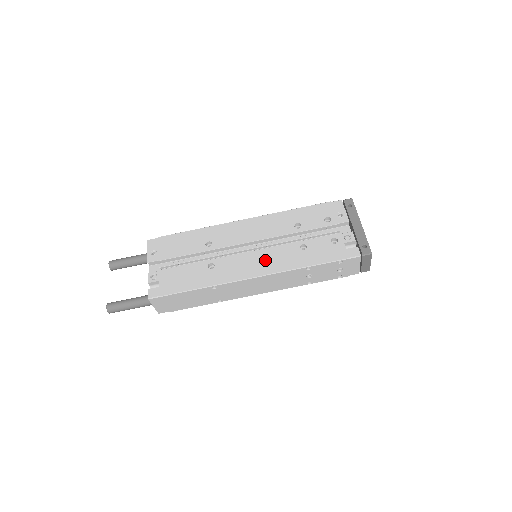
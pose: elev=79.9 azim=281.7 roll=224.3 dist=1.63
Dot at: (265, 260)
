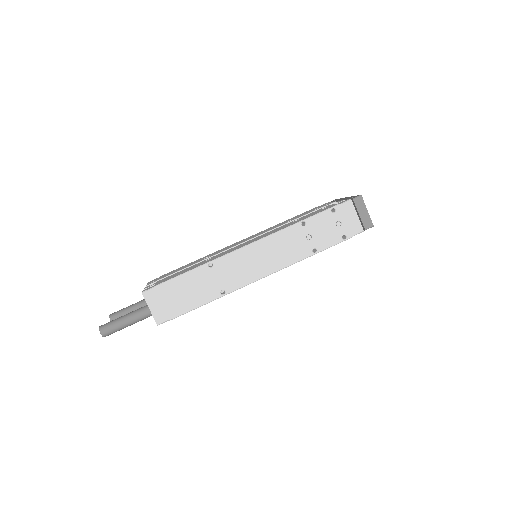
Dot at: (260, 237)
